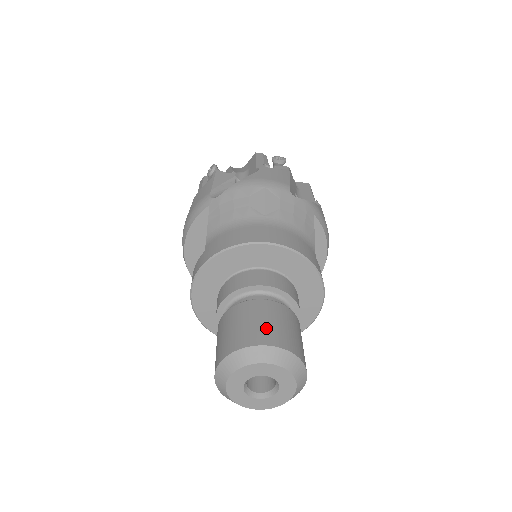
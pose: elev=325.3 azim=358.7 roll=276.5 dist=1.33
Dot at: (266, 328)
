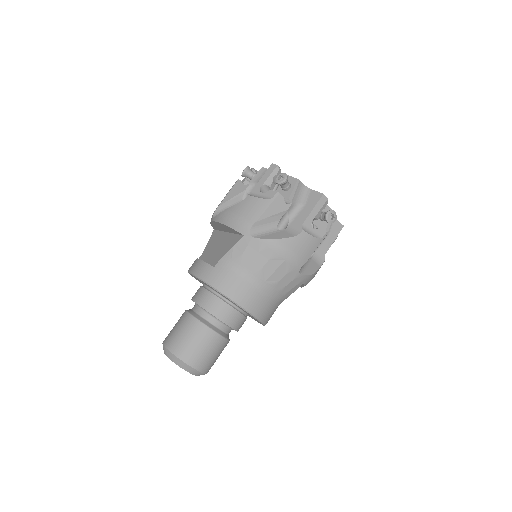
Dot at: (201, 356)
